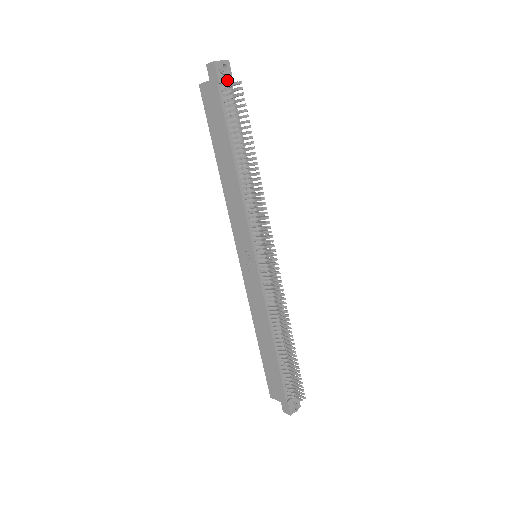
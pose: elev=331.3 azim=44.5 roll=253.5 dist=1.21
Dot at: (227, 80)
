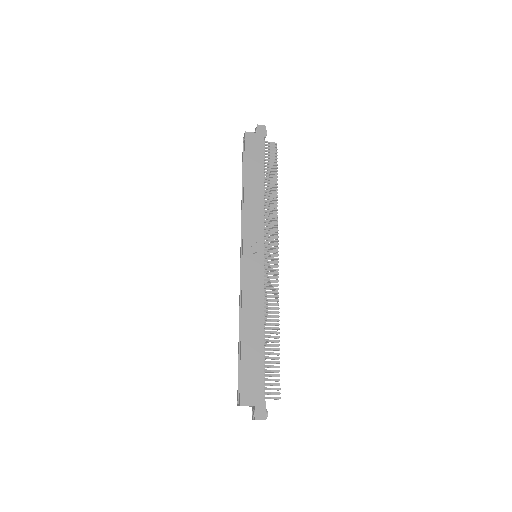
Dot at: occluded
